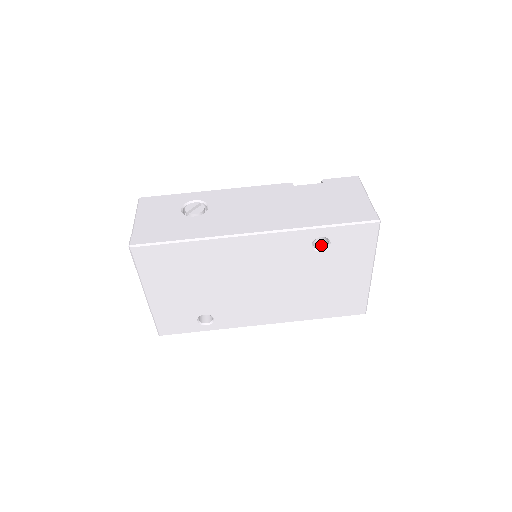
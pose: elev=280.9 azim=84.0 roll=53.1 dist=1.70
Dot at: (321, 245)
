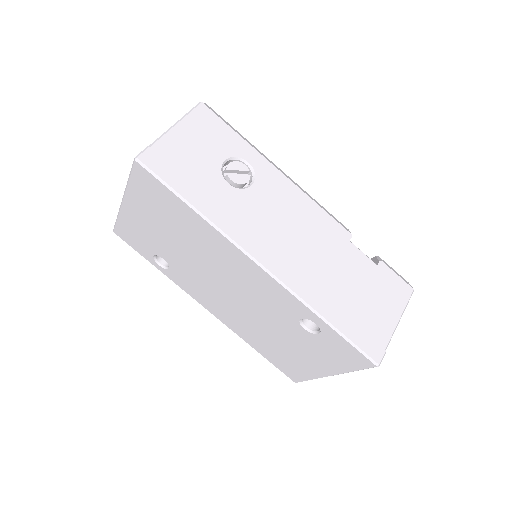
Dot at: (311, 323)
